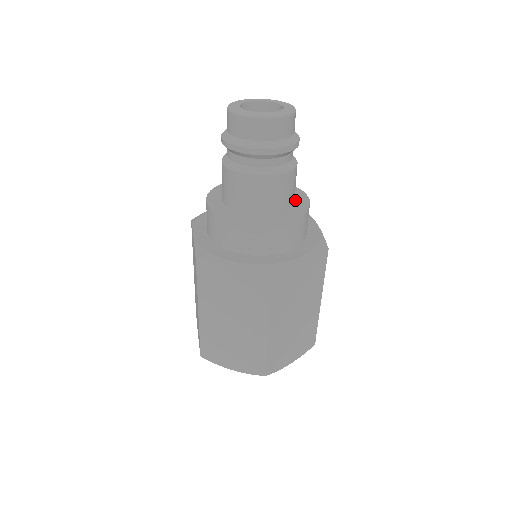
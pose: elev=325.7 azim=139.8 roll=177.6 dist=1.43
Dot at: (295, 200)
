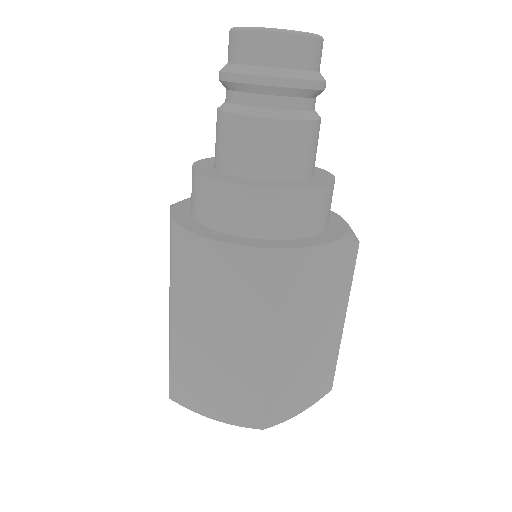
Dot at: (291, 182)
